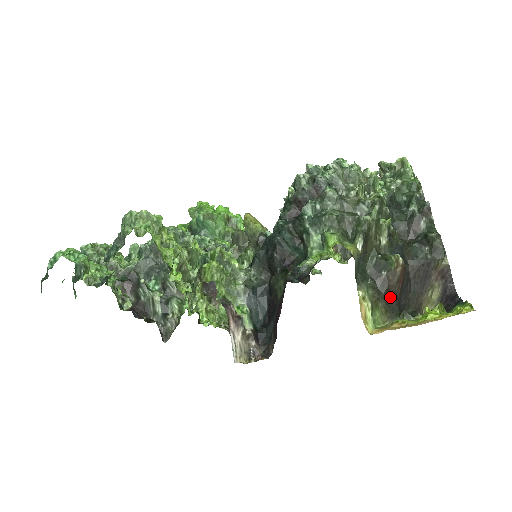
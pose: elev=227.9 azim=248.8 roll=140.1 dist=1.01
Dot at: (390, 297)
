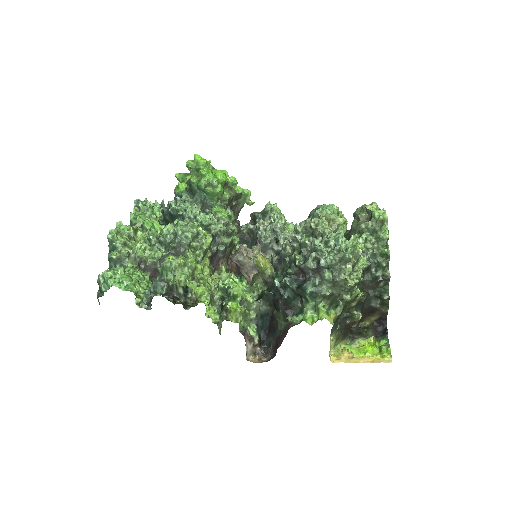
Dot at: (347, 331)
